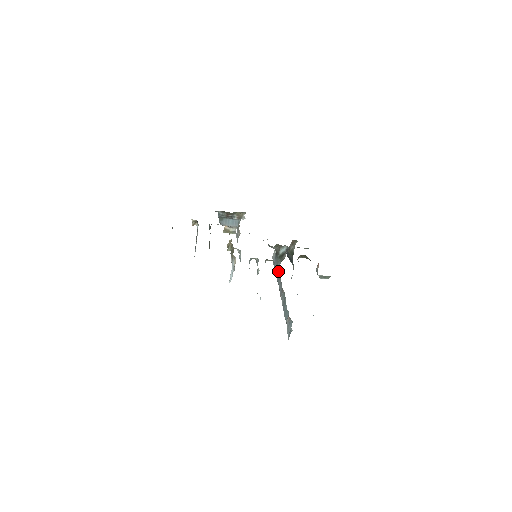
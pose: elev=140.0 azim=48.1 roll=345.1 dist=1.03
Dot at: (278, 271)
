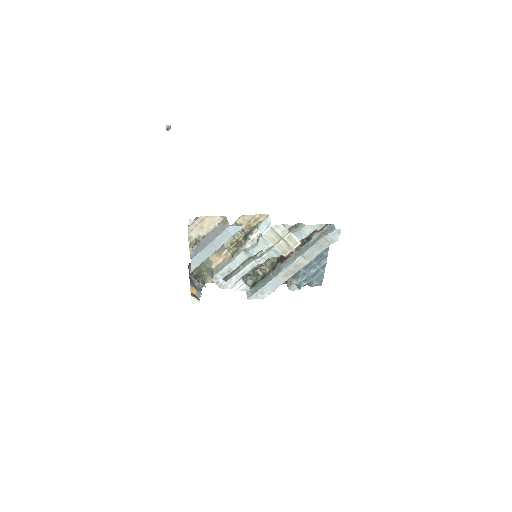
Dot at: (272, 273)
